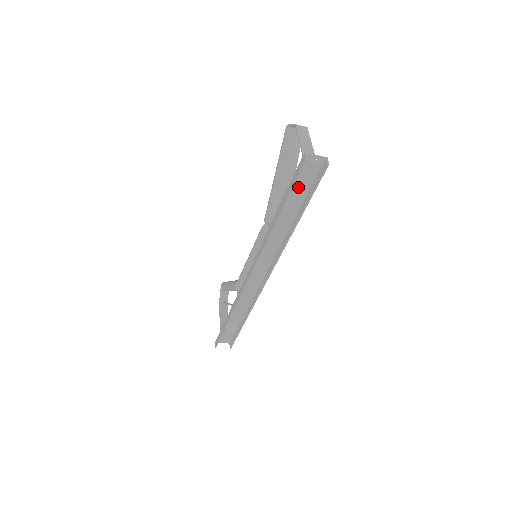
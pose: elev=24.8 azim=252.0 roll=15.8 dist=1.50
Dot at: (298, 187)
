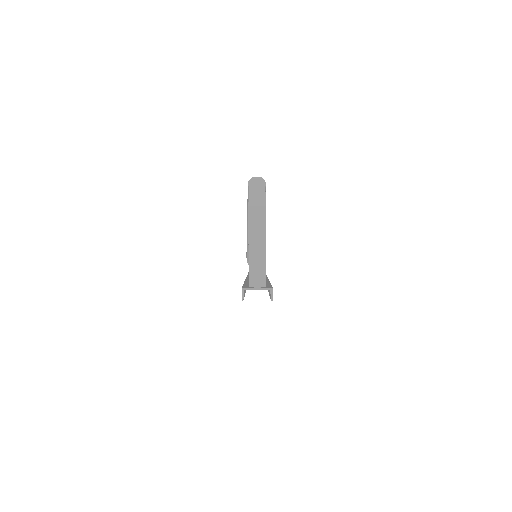
Dot at: occluded
